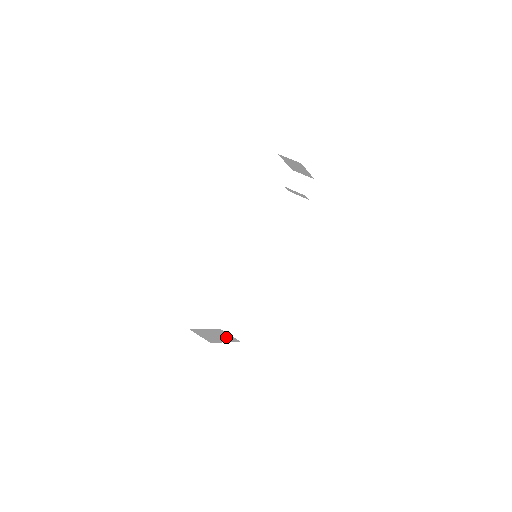
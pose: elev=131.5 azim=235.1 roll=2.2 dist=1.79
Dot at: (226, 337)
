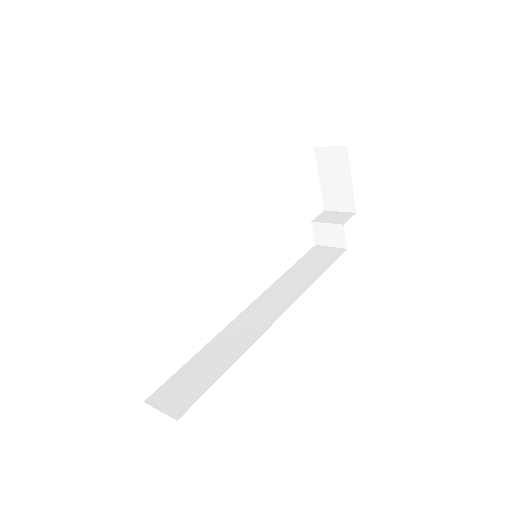
Dot at: occluded
